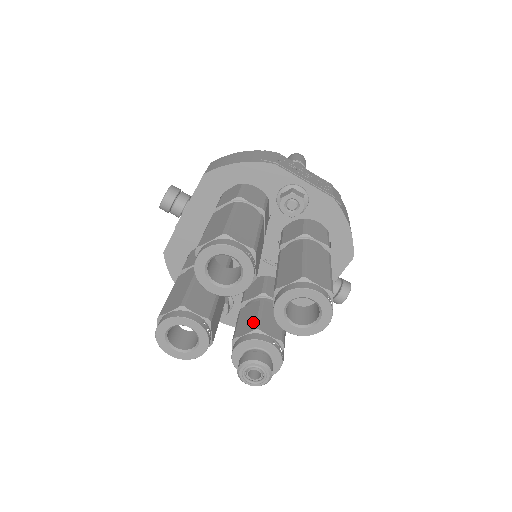
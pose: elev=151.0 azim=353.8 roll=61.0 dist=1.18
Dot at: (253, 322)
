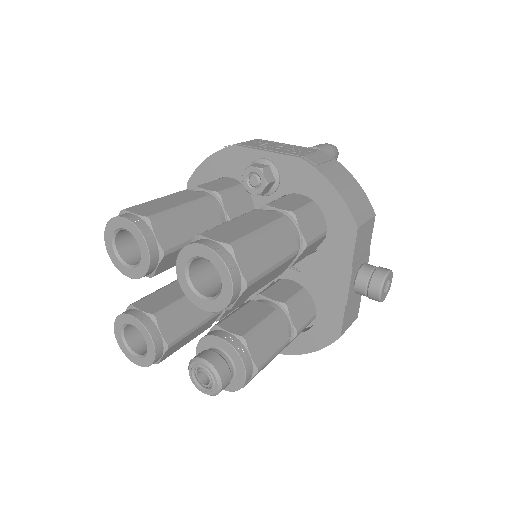
Dot at: occluded
